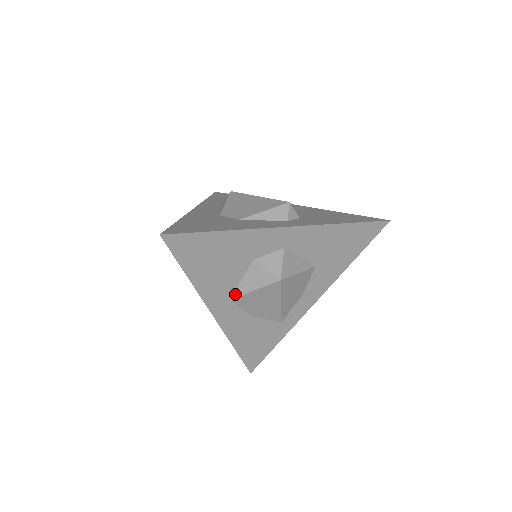
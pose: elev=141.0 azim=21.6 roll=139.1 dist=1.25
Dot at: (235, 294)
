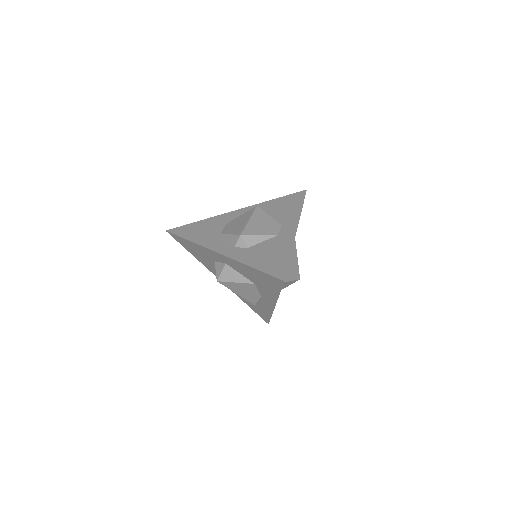
Dot at: occluded
